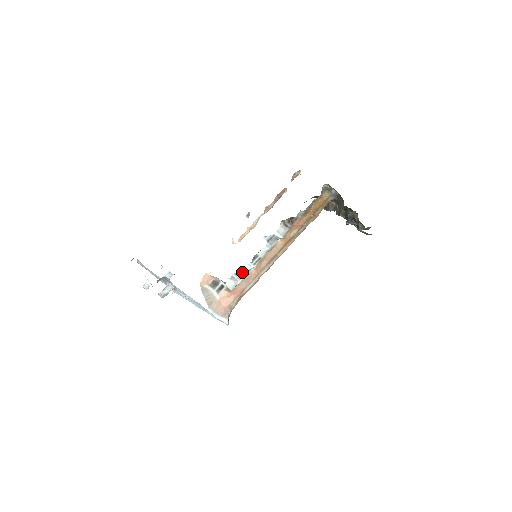
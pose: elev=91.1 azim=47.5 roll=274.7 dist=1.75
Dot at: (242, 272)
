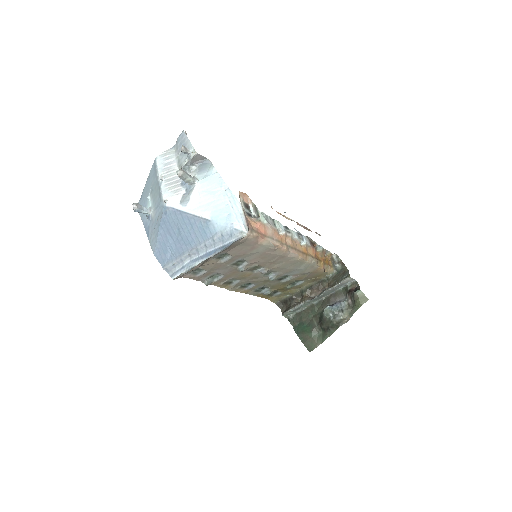
Dot at: (274, 223)
